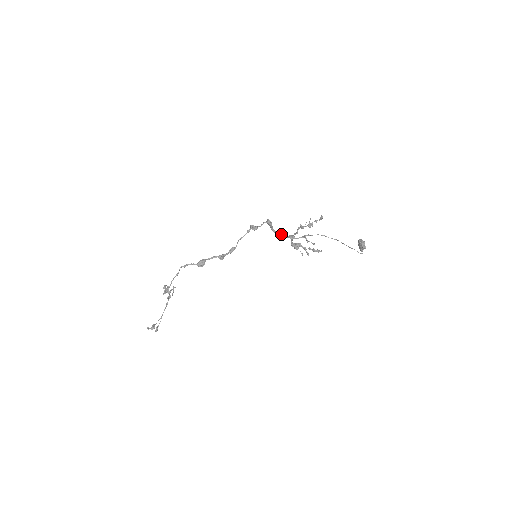
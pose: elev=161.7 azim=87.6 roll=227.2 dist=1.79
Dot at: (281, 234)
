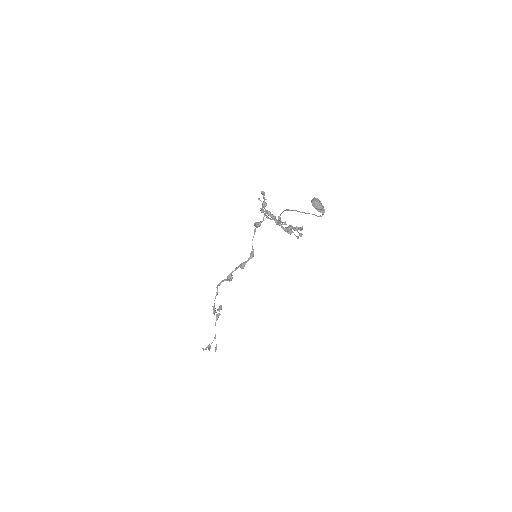
Dot at: occluded
